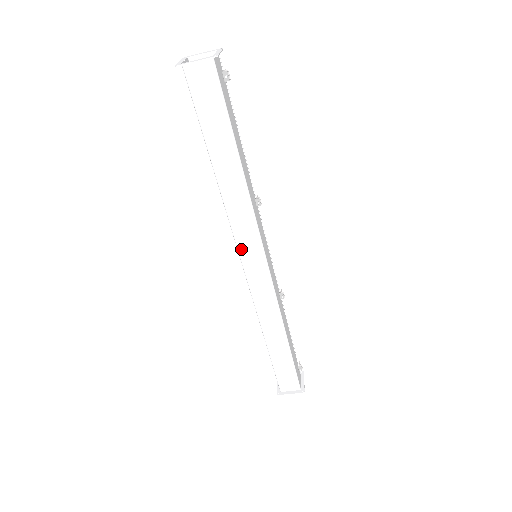
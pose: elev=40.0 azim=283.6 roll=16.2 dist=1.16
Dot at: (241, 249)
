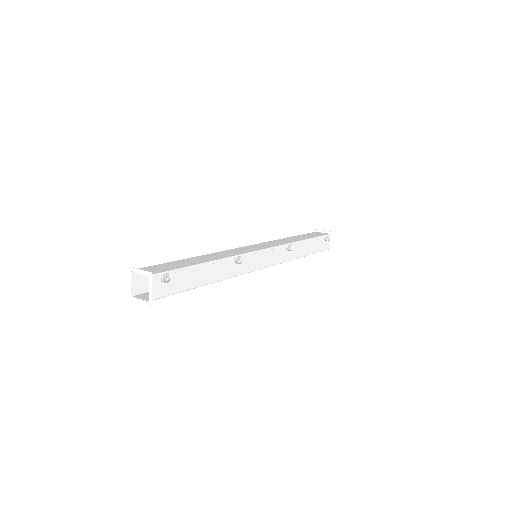
Dot at: occluded
